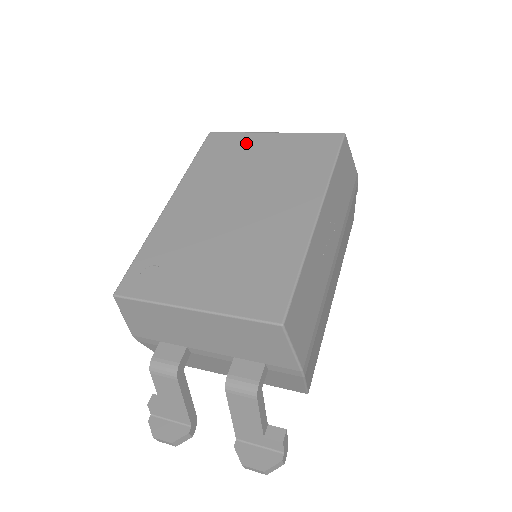
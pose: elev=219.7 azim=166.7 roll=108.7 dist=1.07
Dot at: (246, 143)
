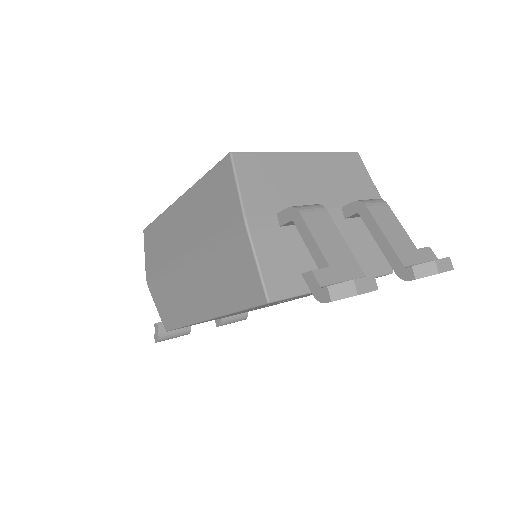
Dot at: occluded
